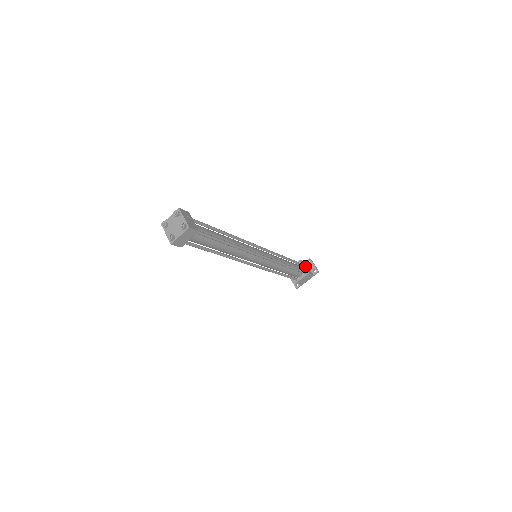
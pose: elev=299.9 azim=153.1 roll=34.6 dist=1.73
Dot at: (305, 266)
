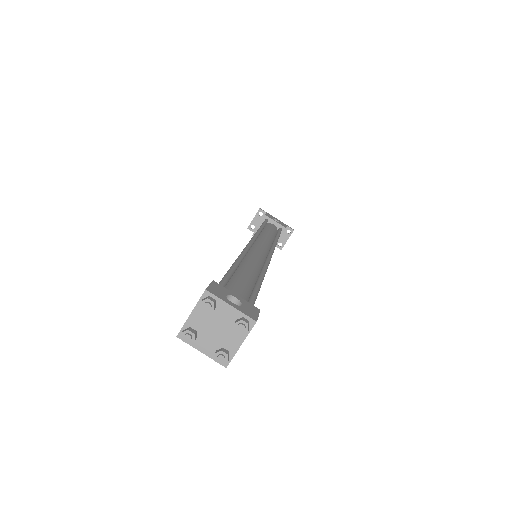
Dot at: occluded
